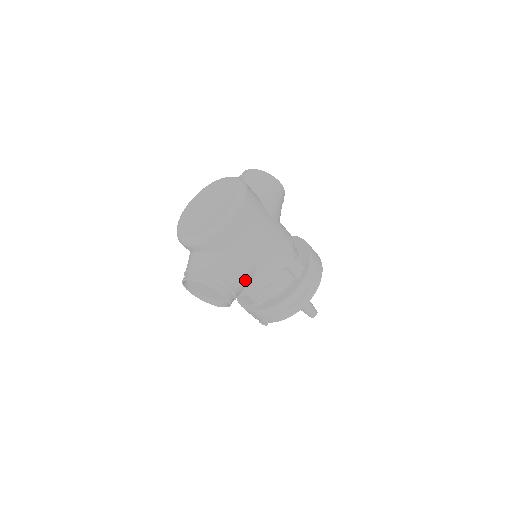
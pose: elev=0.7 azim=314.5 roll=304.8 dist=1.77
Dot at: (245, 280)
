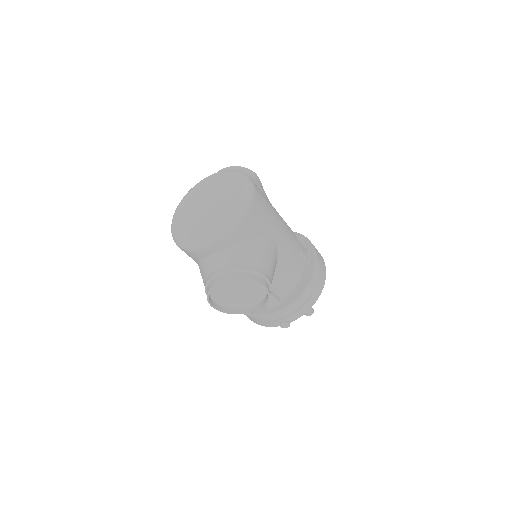
Dot at: (273, 270)
